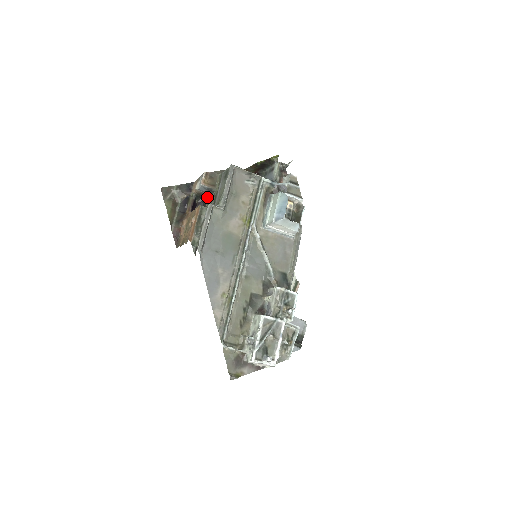
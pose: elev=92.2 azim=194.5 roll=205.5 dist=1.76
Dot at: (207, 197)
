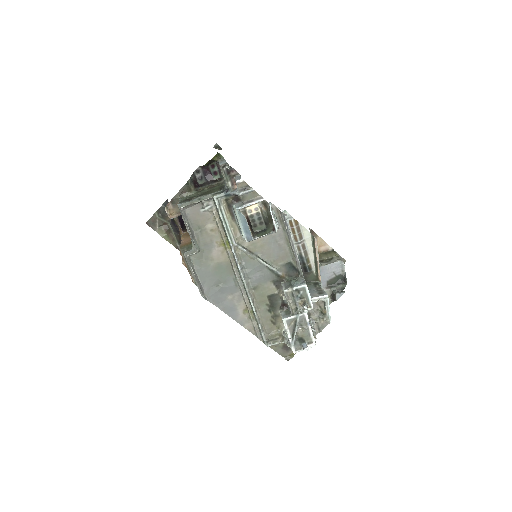
Dot at: occluded
